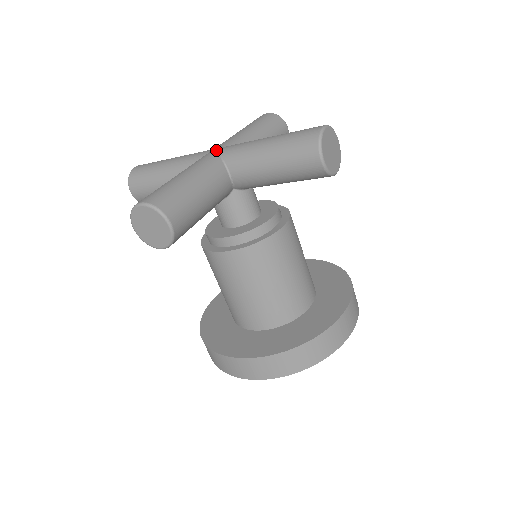
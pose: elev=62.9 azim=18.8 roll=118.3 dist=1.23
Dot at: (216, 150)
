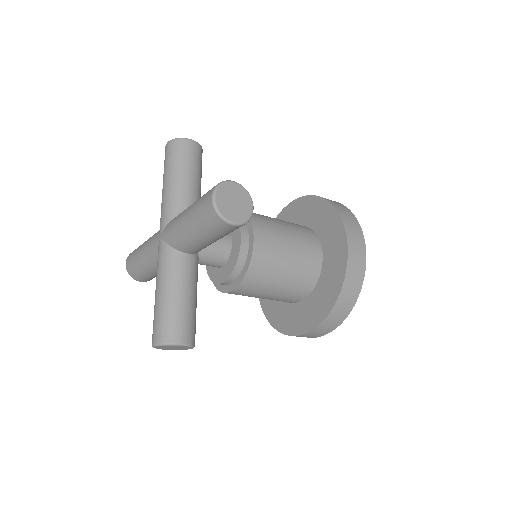
Dot at: (161, 238)
